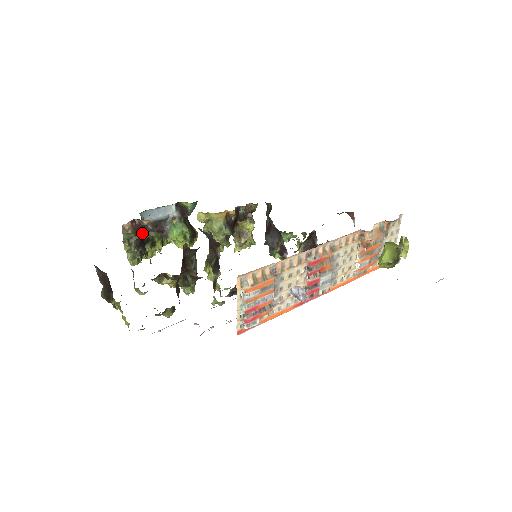
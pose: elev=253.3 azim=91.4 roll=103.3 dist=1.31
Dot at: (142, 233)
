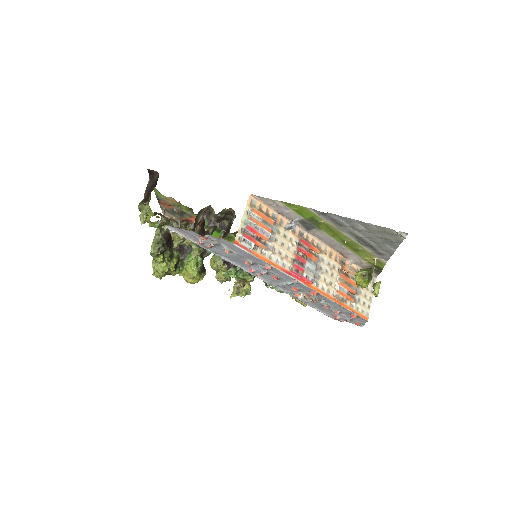
Dot at: occluded
